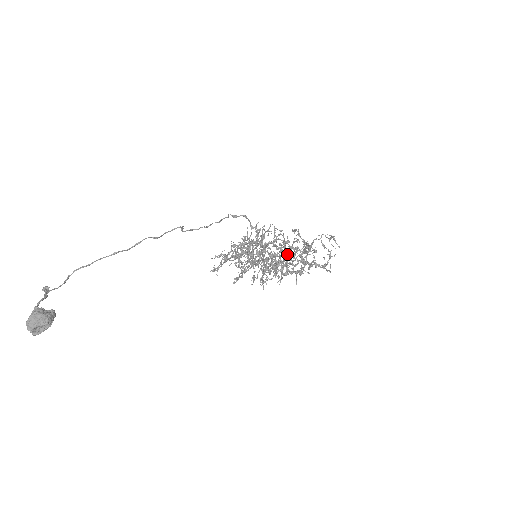
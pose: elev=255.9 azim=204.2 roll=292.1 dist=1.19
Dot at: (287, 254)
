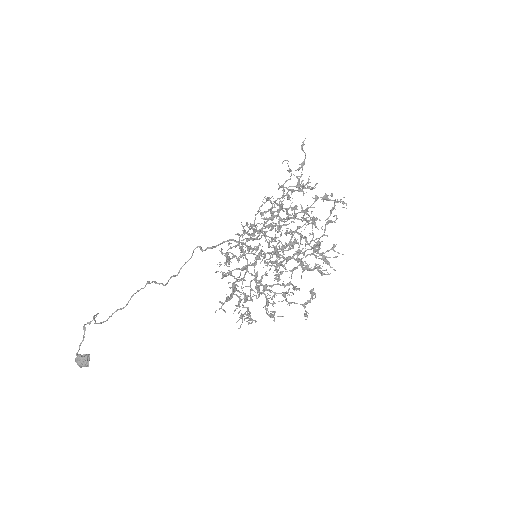
Dot at: (301, 238)
